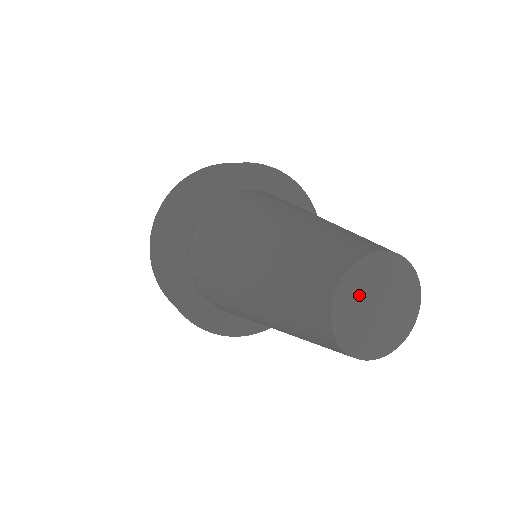
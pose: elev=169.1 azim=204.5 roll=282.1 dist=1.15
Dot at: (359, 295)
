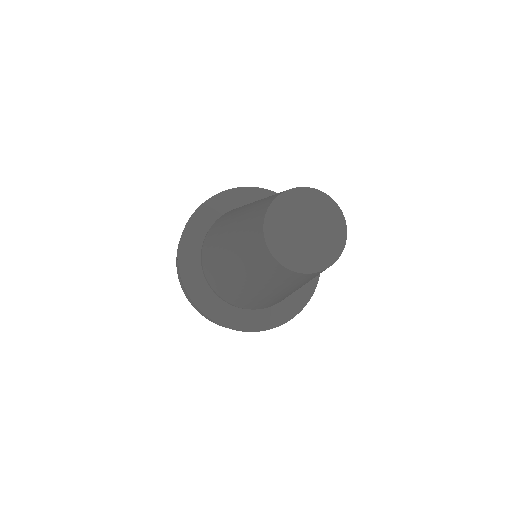
Dot at: (301, 208)
